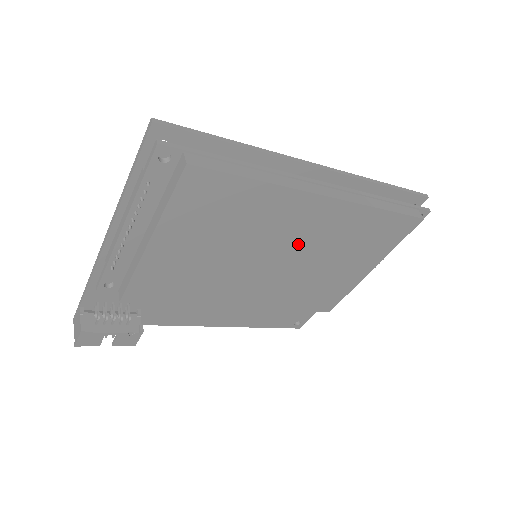
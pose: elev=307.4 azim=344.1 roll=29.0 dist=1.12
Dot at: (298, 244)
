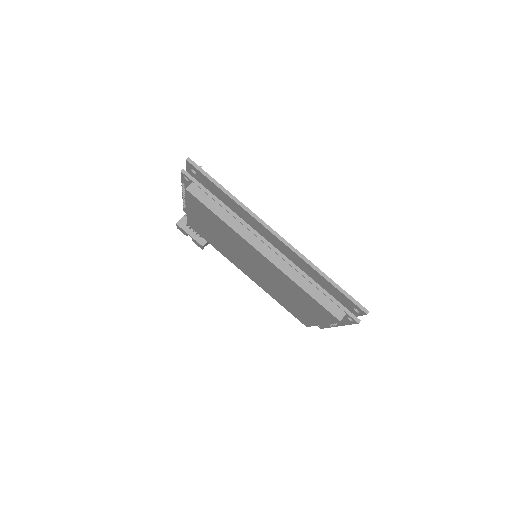
Dot at: (261, 268)
